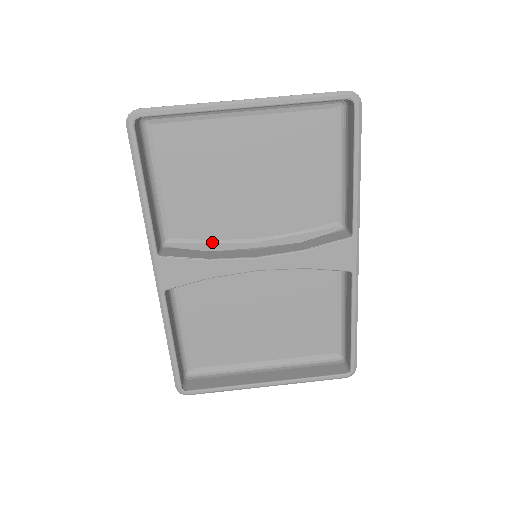
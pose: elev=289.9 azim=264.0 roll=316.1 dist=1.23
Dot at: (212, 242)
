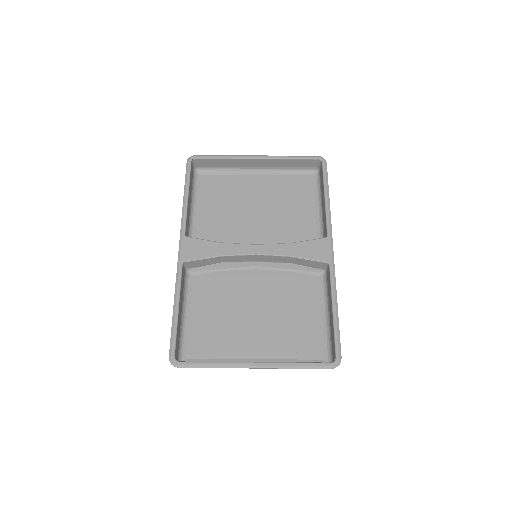
Dot at: occluded
